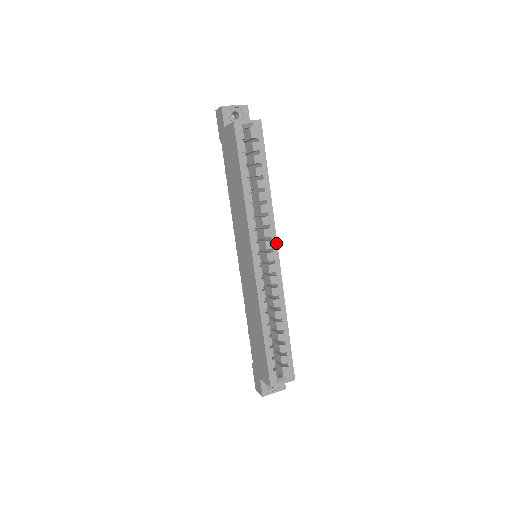
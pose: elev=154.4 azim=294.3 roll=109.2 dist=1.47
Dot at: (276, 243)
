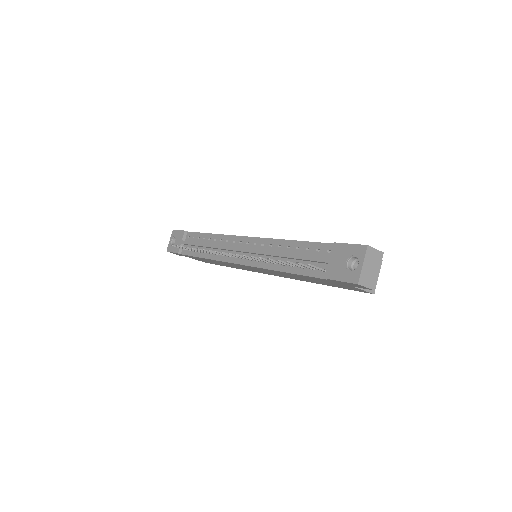
Dot at: occluded
